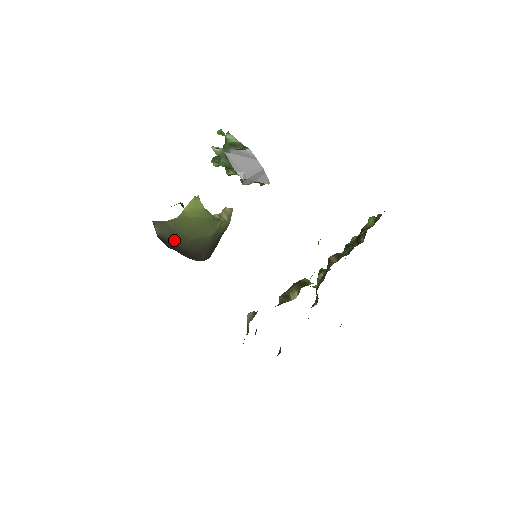
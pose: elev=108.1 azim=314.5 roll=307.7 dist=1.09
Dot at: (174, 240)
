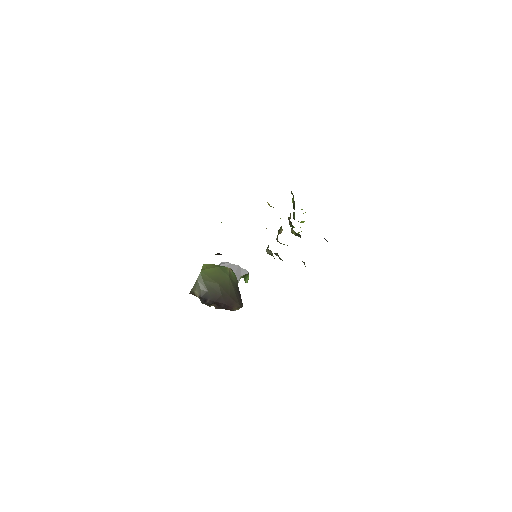
Dot at: (210, 290)
